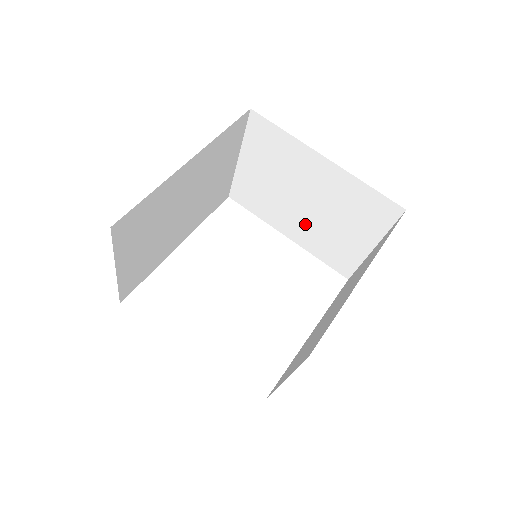
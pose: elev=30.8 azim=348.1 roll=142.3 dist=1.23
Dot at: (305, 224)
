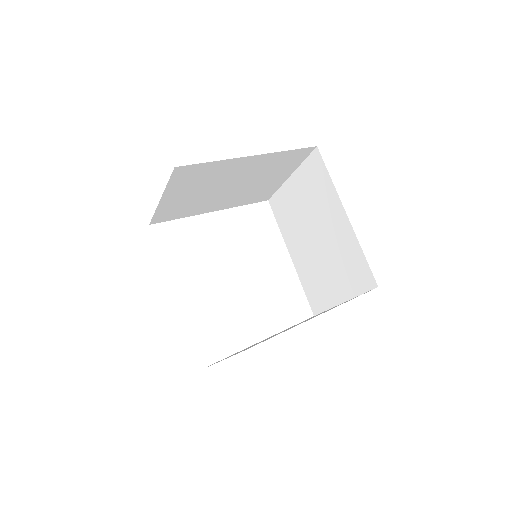
Dot at: (231, 197)
